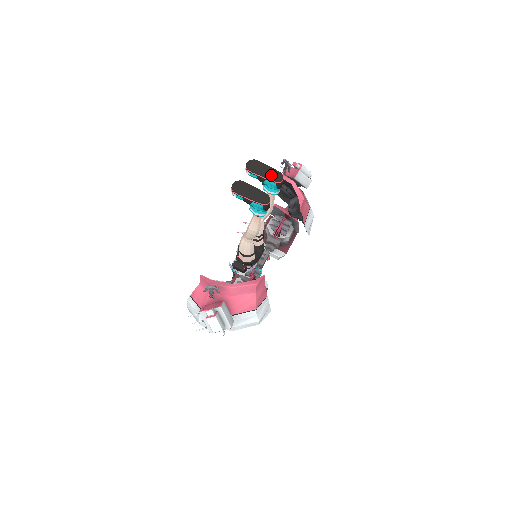
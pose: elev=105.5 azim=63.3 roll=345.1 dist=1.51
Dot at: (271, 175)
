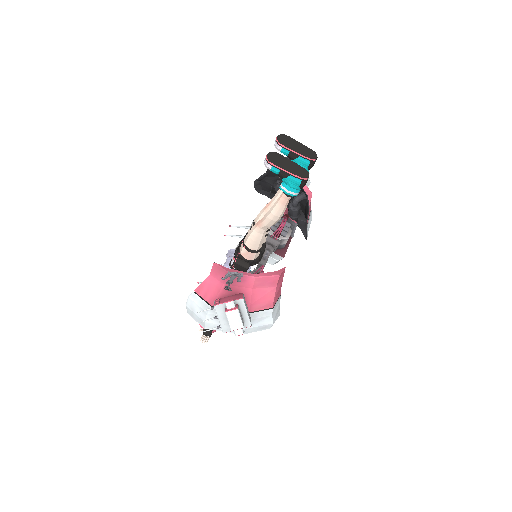
Dot at: (305, 152)
